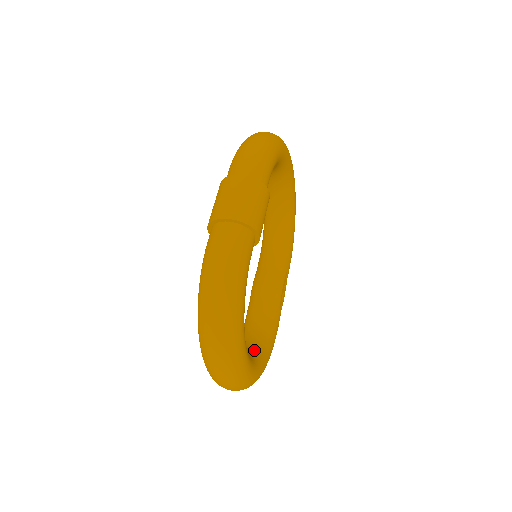
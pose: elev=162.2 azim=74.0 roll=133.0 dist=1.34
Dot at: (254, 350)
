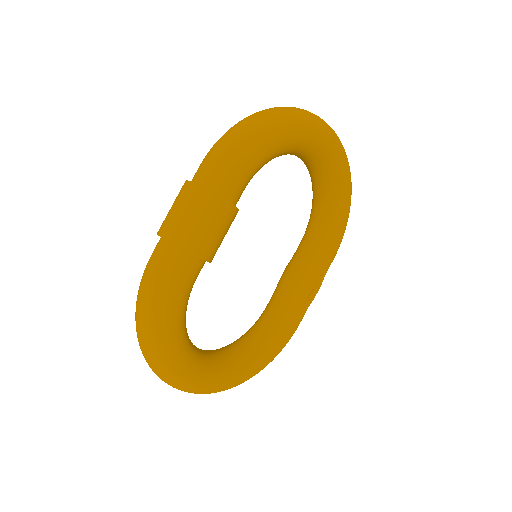
Dot at: (241, 354)
